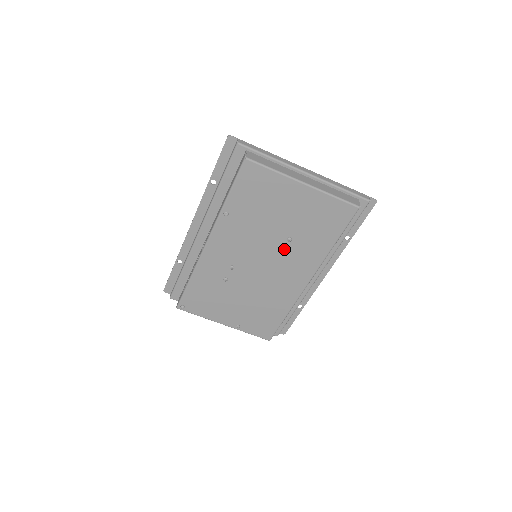
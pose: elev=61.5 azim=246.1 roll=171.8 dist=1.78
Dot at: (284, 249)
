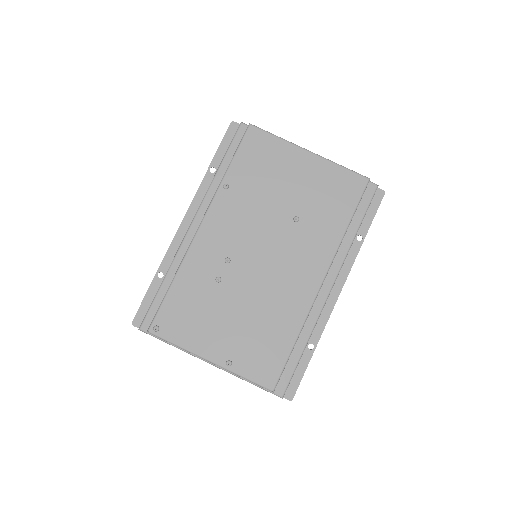
Dot at: (290, 233)
